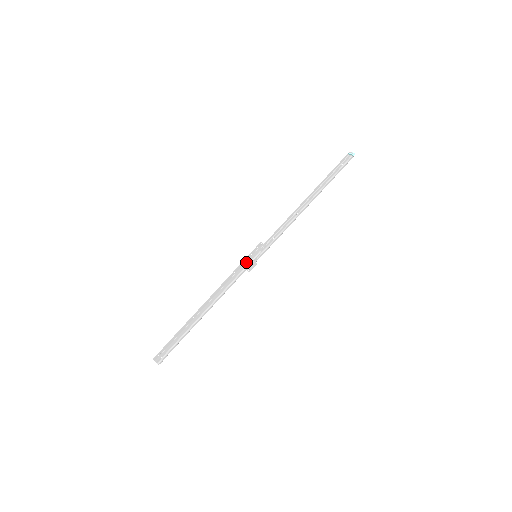
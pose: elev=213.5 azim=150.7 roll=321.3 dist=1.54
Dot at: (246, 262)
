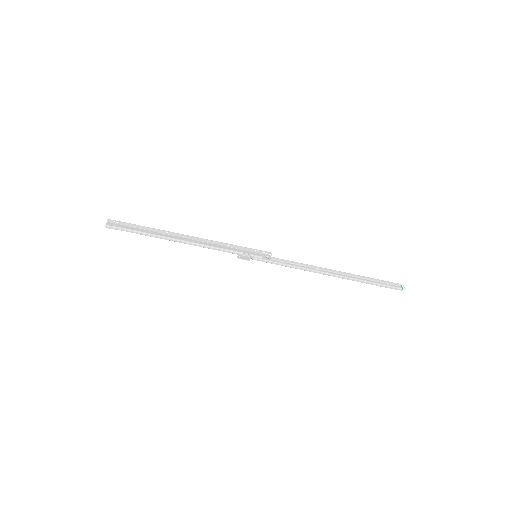
Dot at: (245, 250)
